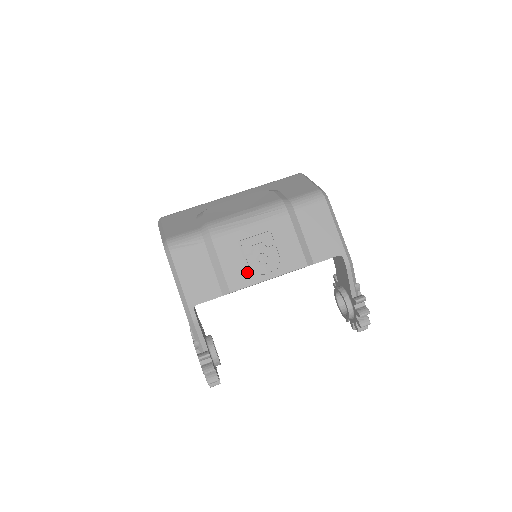
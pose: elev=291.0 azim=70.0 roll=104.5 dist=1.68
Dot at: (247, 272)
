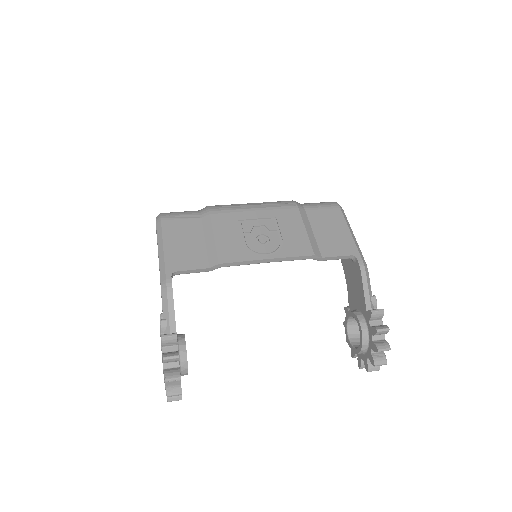
Dot at: (243, 248)
